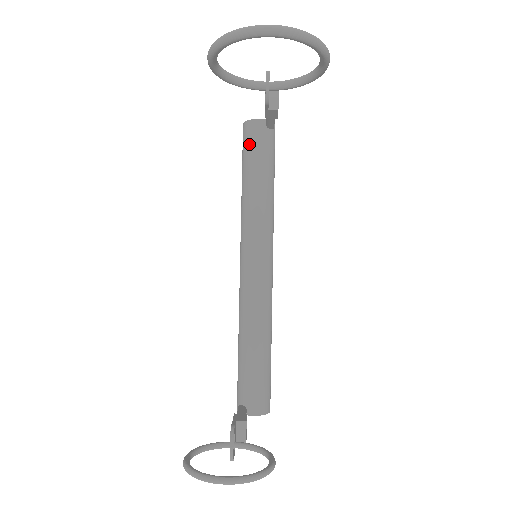
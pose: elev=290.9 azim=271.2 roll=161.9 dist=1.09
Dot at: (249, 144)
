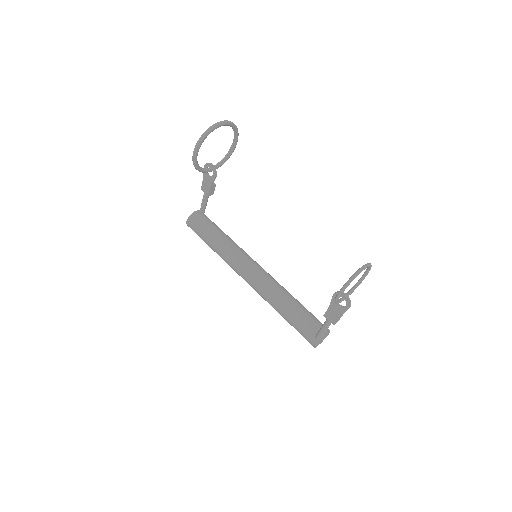
Dot at: (201, 223)
